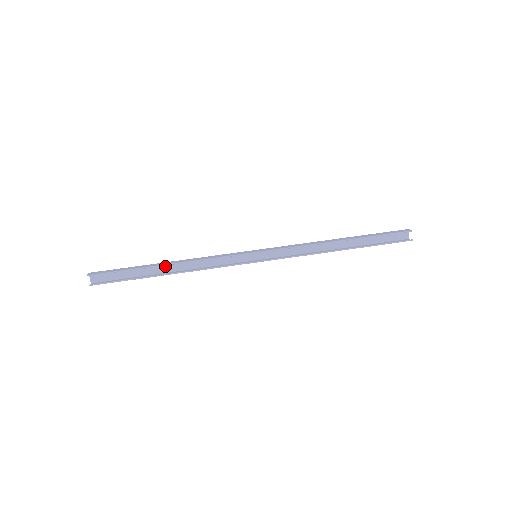
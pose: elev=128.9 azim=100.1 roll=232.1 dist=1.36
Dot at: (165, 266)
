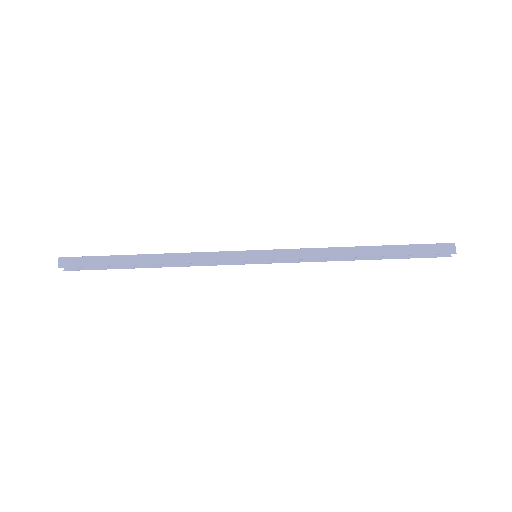
Dot at: (147, 255)
